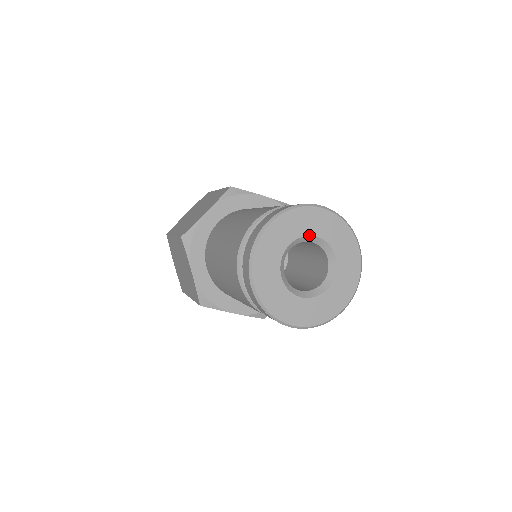
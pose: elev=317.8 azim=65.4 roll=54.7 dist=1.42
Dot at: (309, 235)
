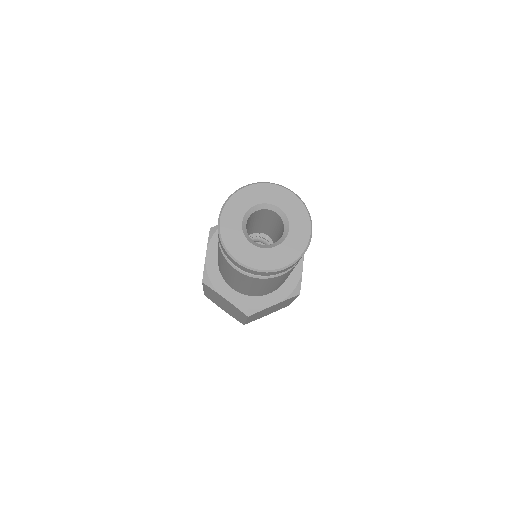
Dot at: (250, 208)
